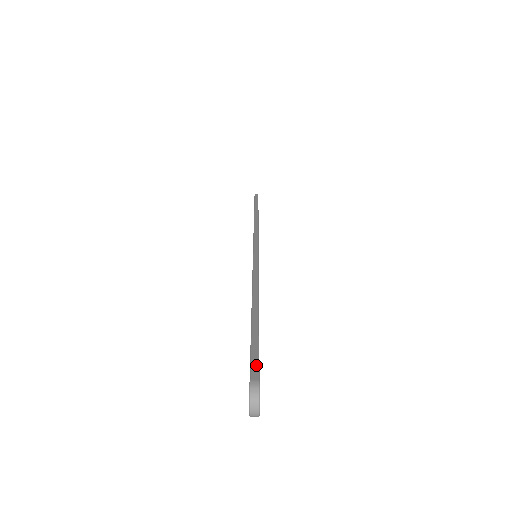
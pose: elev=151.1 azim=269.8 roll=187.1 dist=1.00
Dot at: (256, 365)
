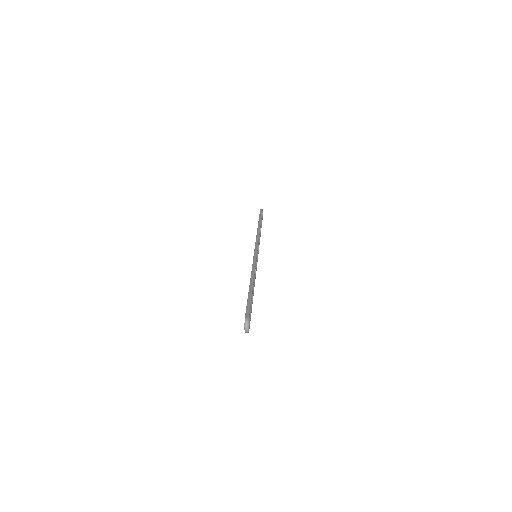
Dot at: (248, 312)
